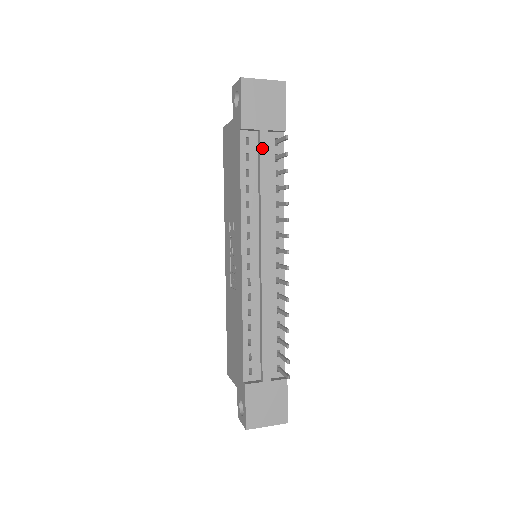
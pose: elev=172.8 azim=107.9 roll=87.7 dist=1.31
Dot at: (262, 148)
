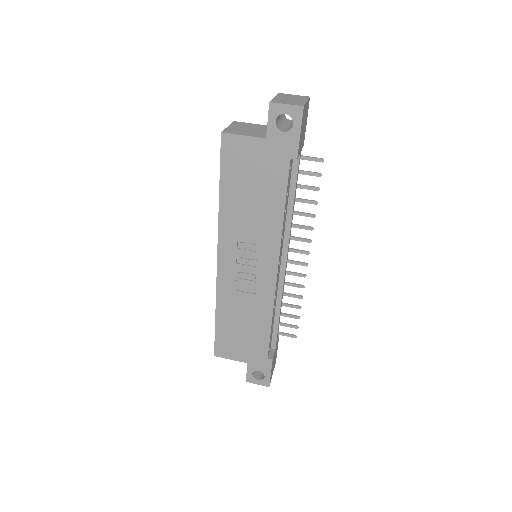
Dot at: (298, 170)
